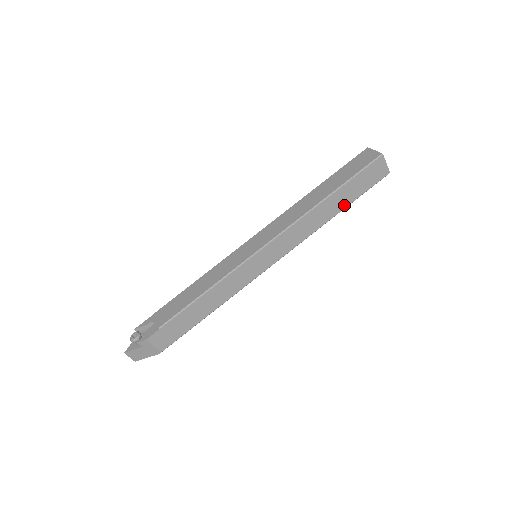
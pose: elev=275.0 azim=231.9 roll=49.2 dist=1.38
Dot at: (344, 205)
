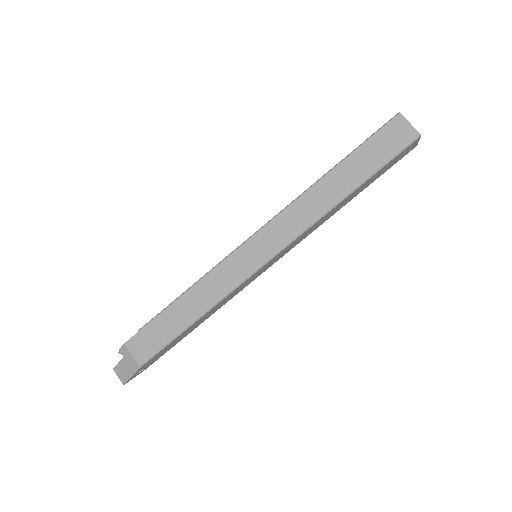
Dot at: (358, 180)
